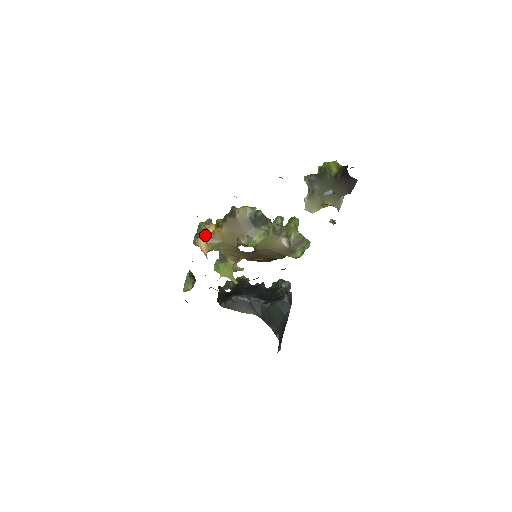
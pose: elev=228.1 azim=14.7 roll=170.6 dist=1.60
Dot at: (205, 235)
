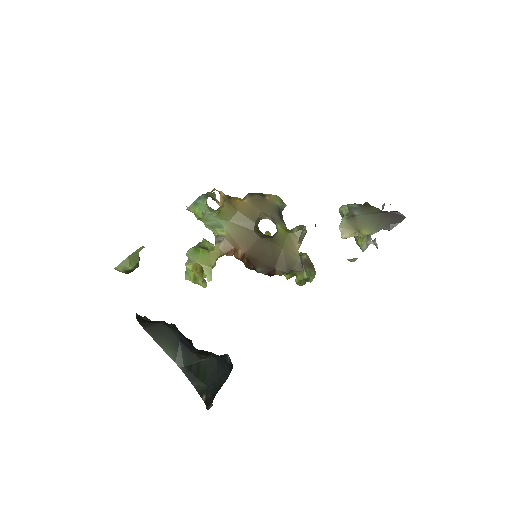
Dot at: occluded
